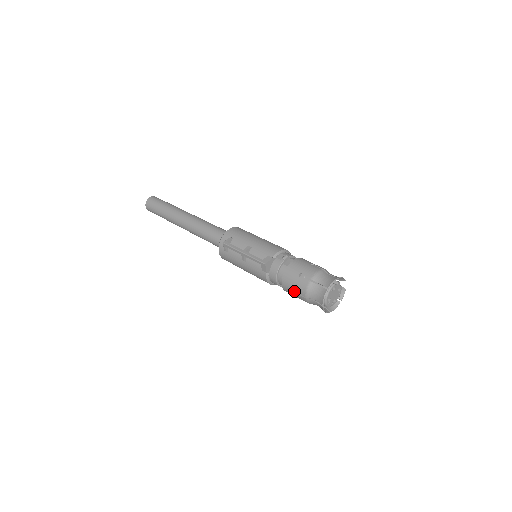
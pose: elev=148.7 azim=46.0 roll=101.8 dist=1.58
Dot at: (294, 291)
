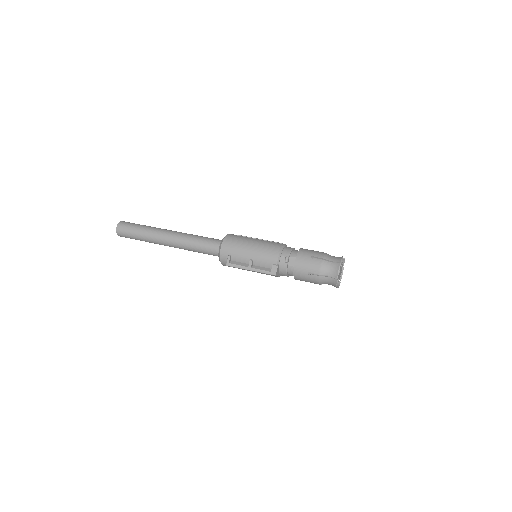
Dot at: occluded
